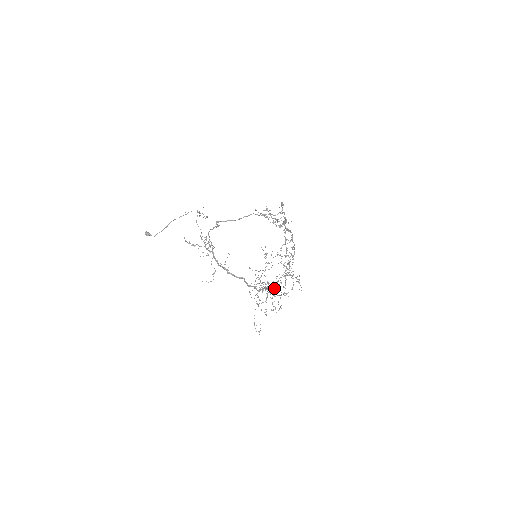
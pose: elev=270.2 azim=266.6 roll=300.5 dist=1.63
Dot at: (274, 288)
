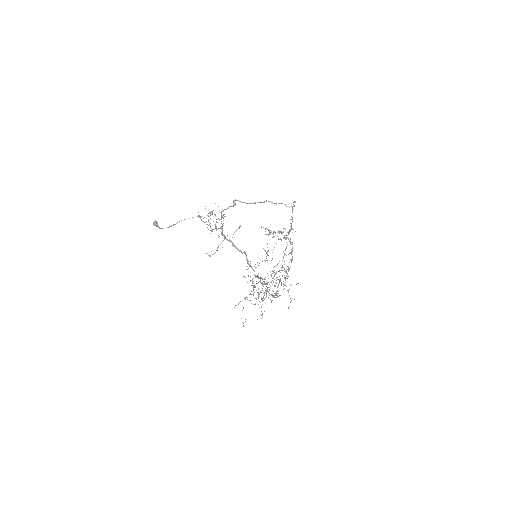
Dot at: (272, 273)
